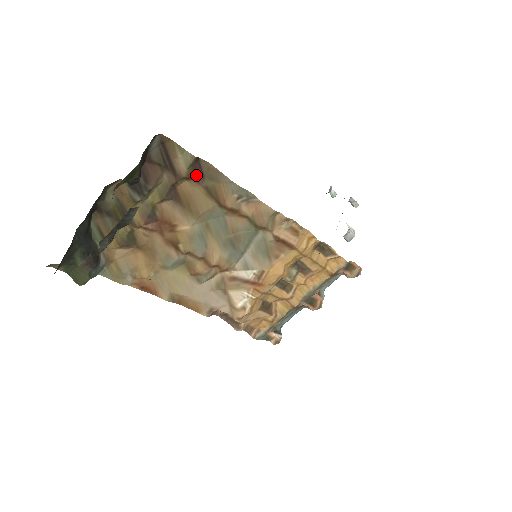
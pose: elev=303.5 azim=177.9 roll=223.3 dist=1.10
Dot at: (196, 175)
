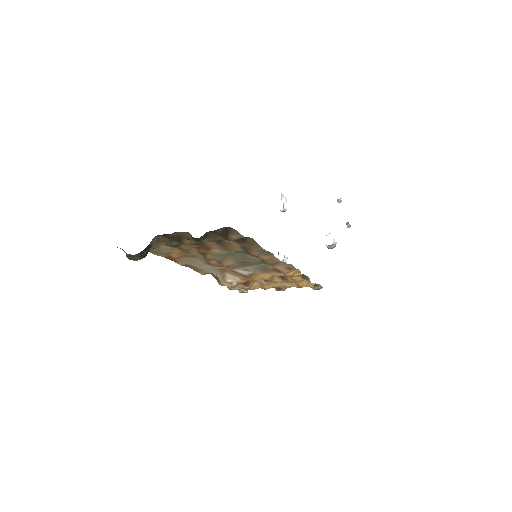
Dot at: (240, 241)
